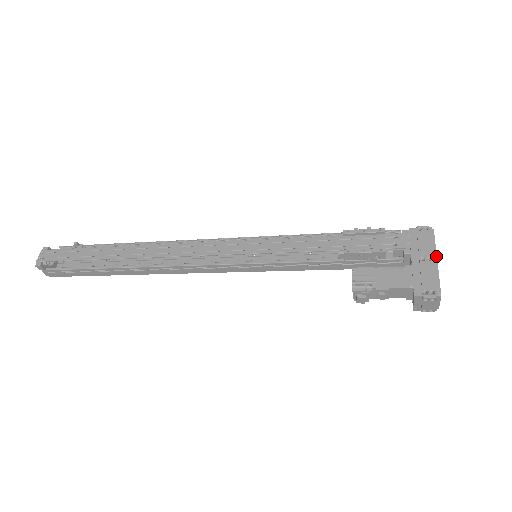
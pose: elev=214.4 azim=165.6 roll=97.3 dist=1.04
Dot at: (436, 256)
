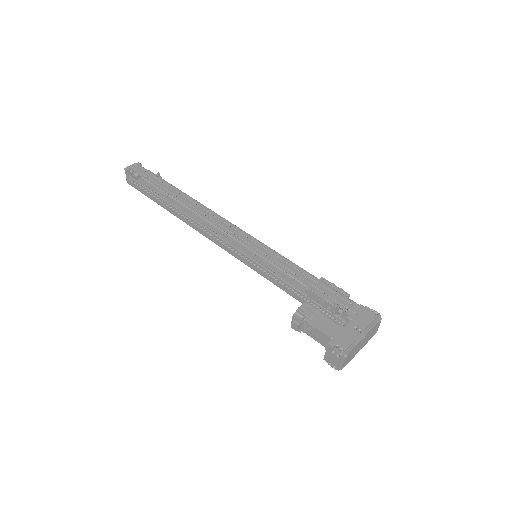
Dot at: (366, 333)
